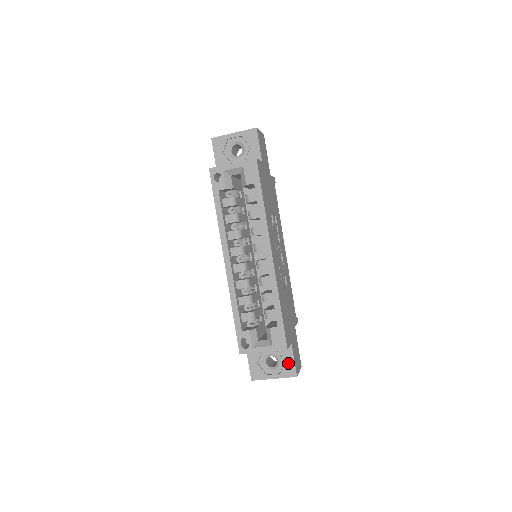
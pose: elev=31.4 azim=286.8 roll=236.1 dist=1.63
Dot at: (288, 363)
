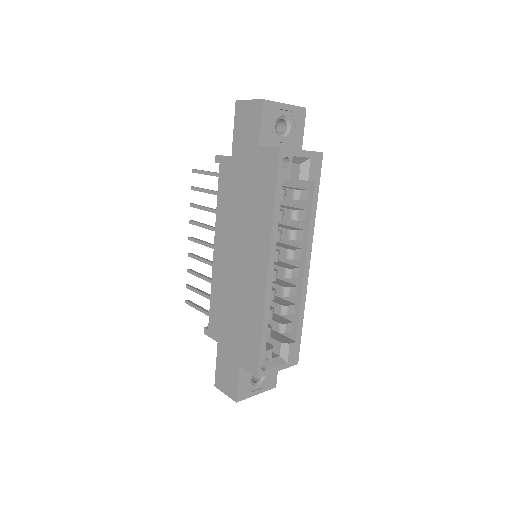
Dot at: (272, 375)
